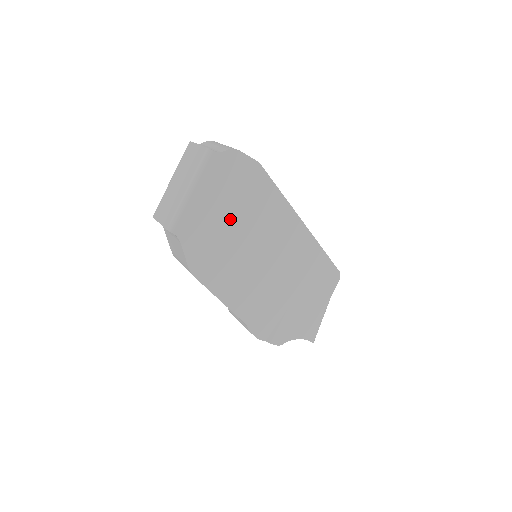
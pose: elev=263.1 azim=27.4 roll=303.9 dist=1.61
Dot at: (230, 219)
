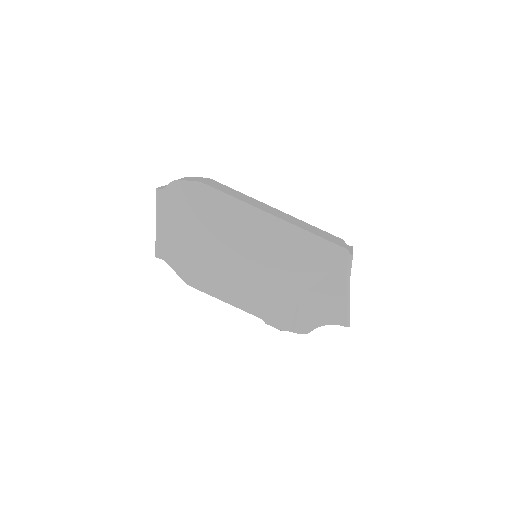
Dot at: (198, 234)
